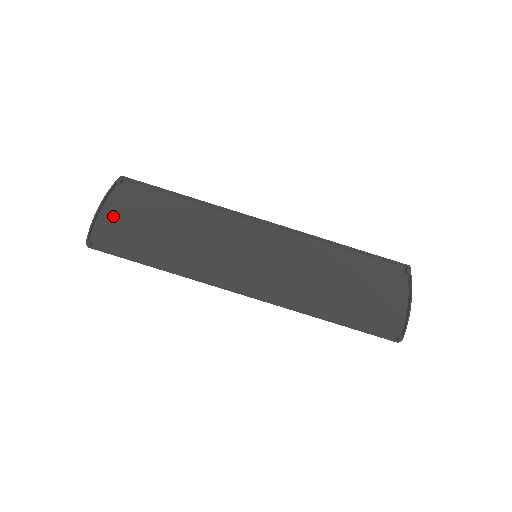
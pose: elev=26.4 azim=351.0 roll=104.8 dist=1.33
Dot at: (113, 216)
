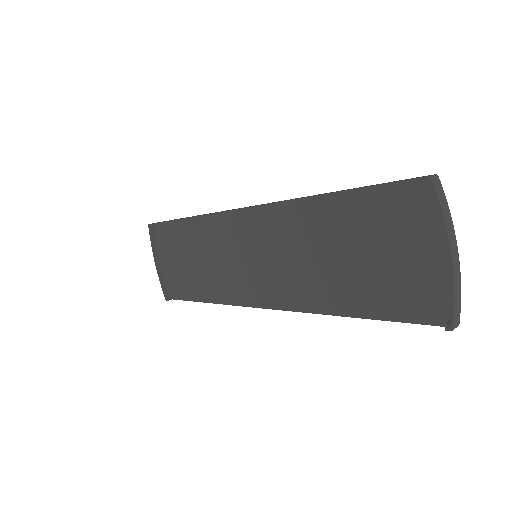
Dot at: (166, 264)
